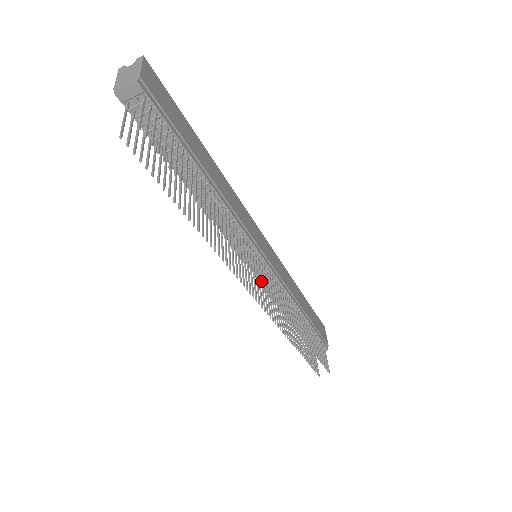
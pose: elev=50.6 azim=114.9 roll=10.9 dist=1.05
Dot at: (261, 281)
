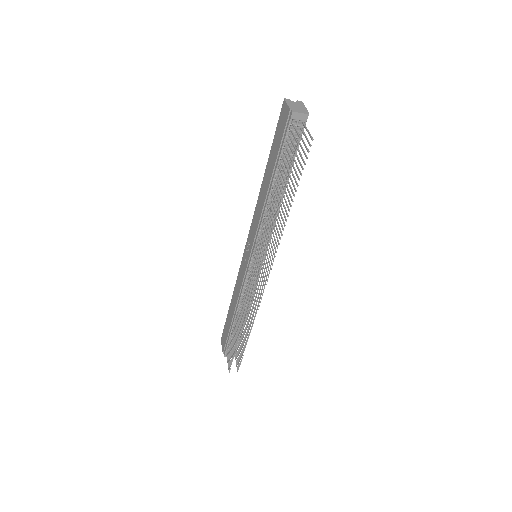
Dot at: (248, 275)
